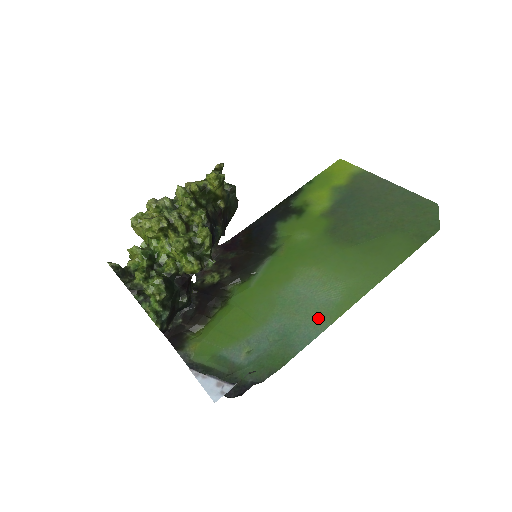
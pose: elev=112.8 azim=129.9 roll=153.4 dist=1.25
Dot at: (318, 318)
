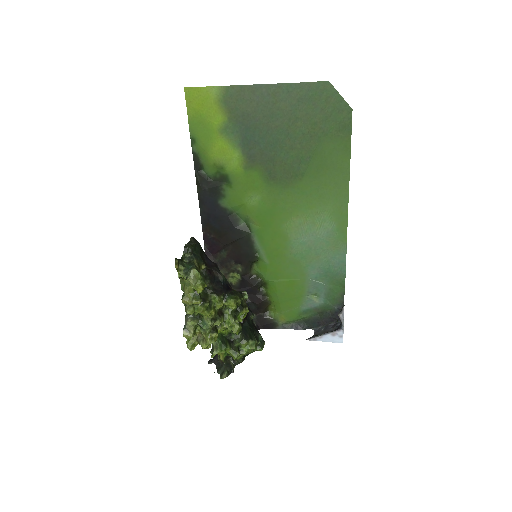
Dot at: (335, 248)
